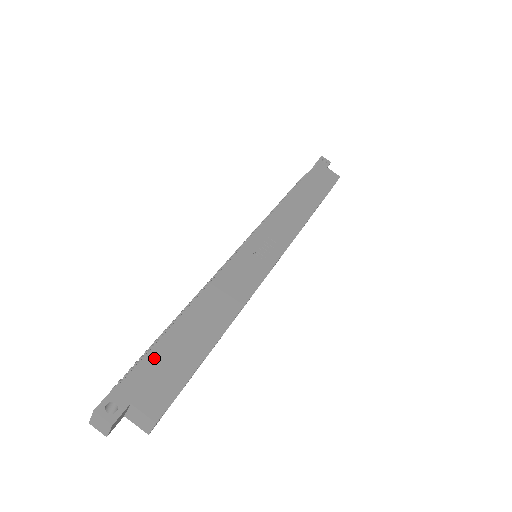
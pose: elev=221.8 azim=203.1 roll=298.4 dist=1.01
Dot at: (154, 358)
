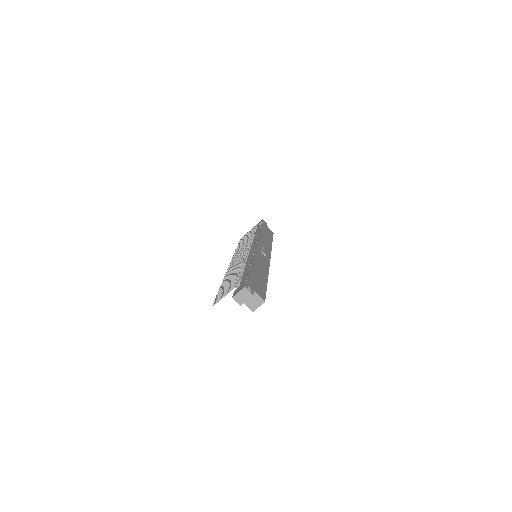
Dot at: (252, 277)
